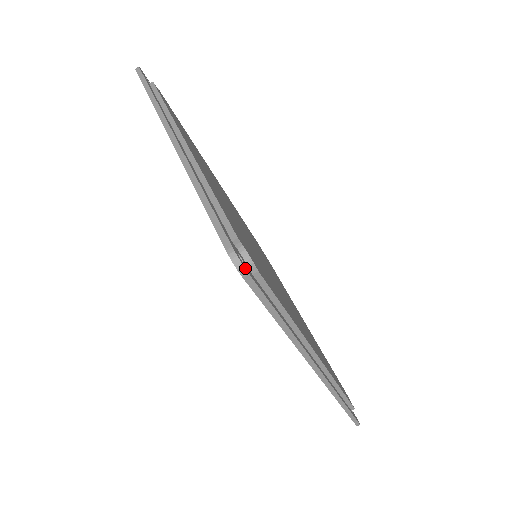
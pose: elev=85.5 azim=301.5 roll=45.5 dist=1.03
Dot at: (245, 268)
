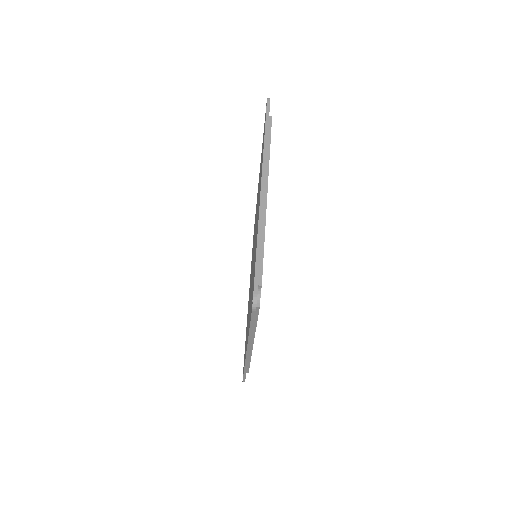
Dot at: occluded
